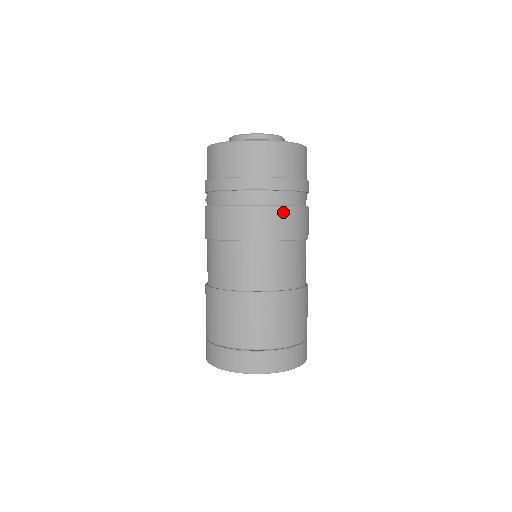
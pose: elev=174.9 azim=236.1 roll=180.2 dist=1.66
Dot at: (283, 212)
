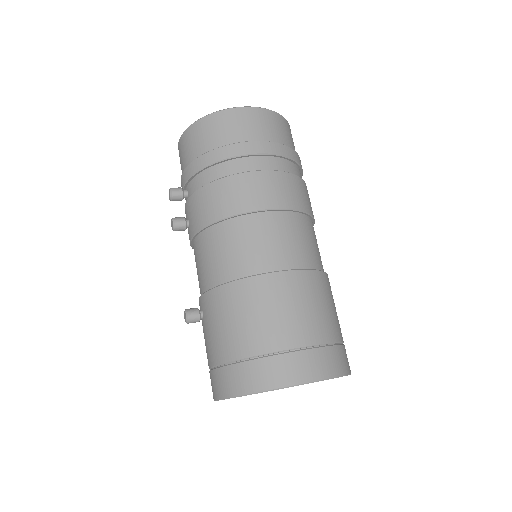
Dot at: occluded
